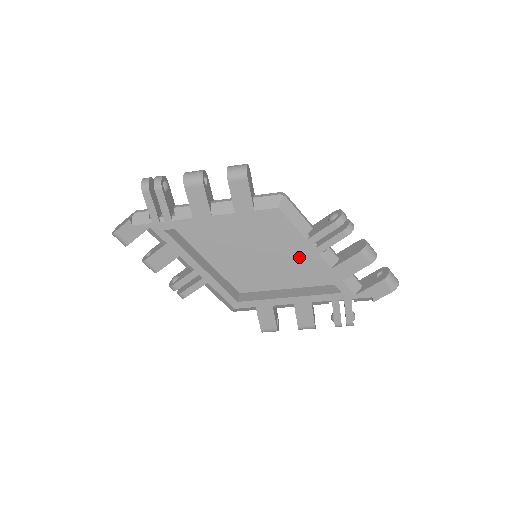
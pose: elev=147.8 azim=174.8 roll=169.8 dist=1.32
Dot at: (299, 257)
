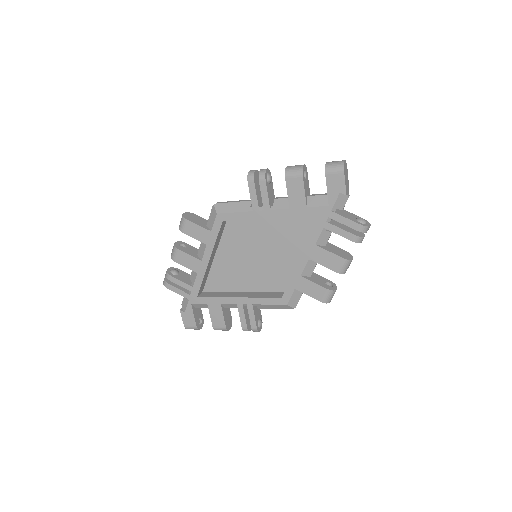
Dot at: (277, 226)
